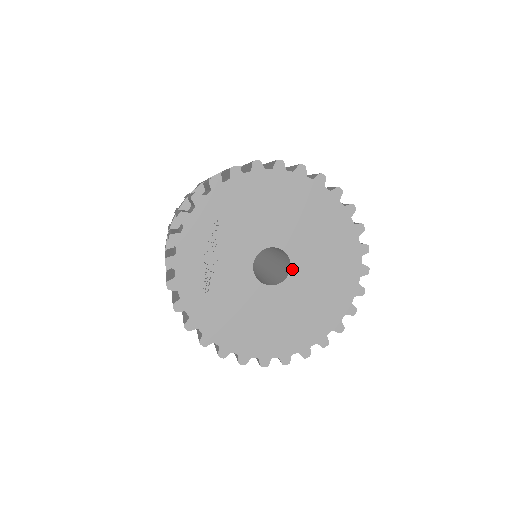
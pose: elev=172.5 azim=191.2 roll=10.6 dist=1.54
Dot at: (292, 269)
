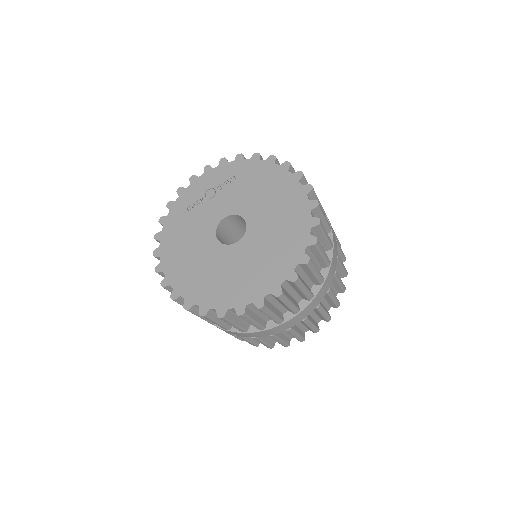
Dot at: (239, 243)
